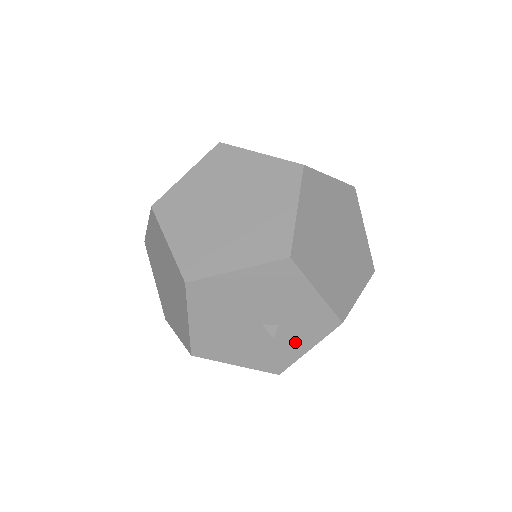
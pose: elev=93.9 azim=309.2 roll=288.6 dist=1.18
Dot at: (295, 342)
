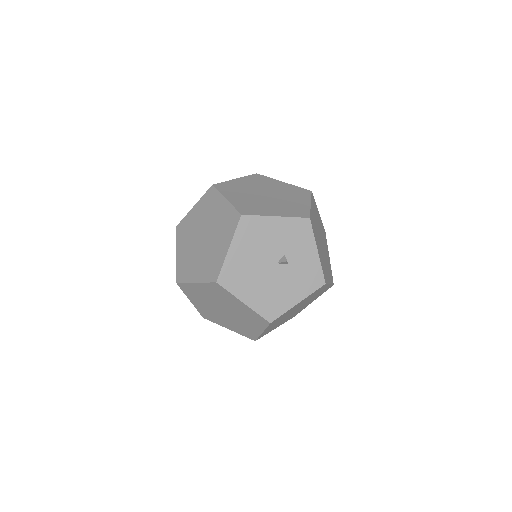
Dot at: (305, 255)
